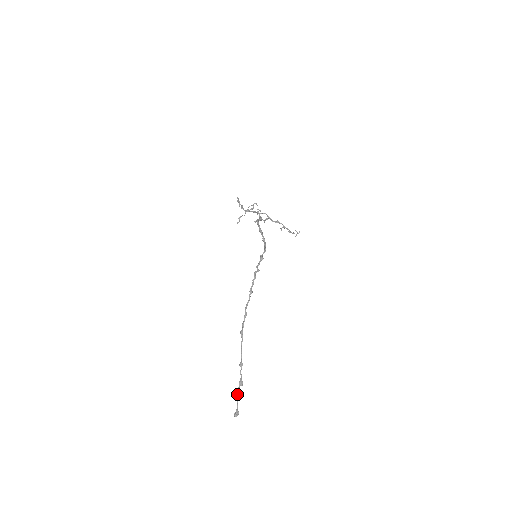
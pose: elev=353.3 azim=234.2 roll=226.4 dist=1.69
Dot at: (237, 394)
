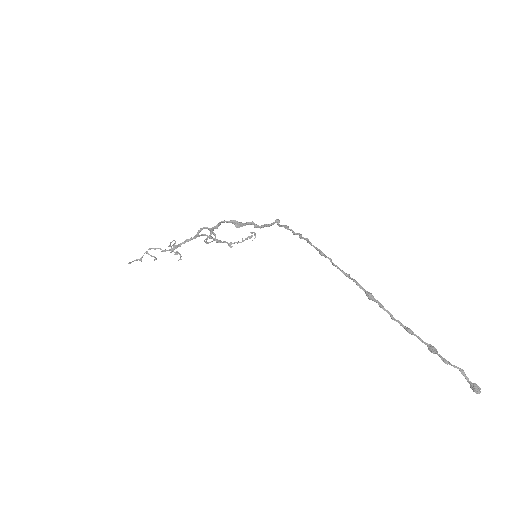
Dot at: (449, 362)
